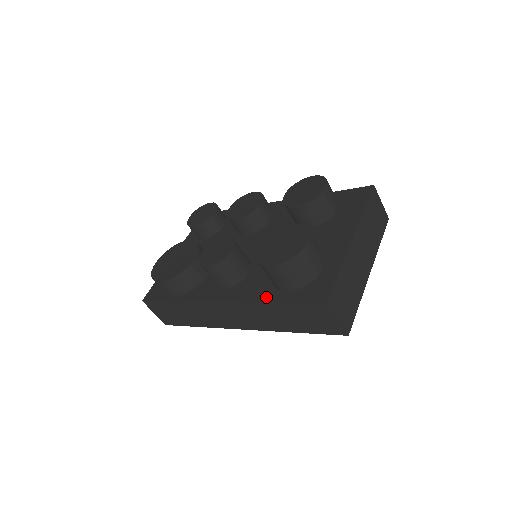
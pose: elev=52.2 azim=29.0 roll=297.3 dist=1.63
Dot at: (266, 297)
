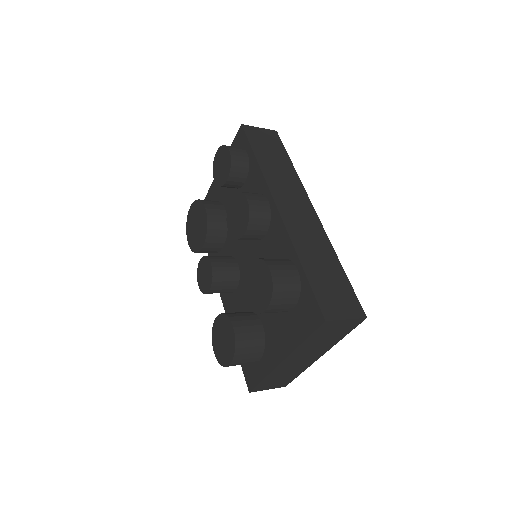
Dot at: occluded
